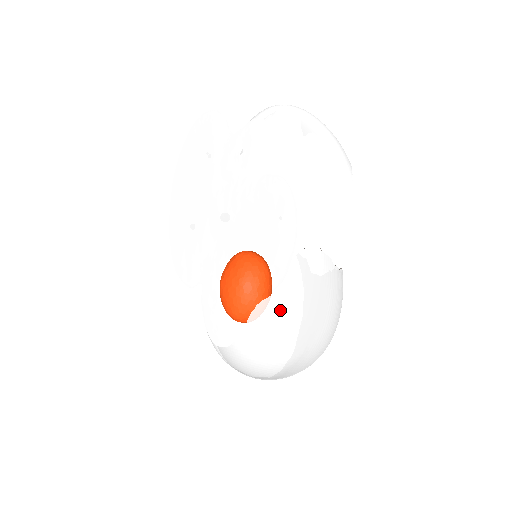
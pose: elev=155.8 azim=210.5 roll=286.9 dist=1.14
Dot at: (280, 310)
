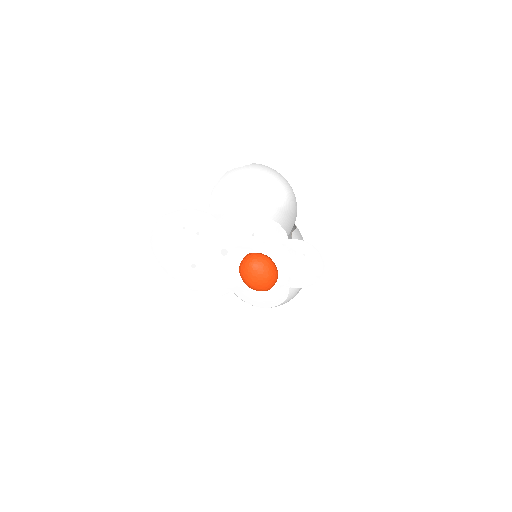
Dot at: occluded
